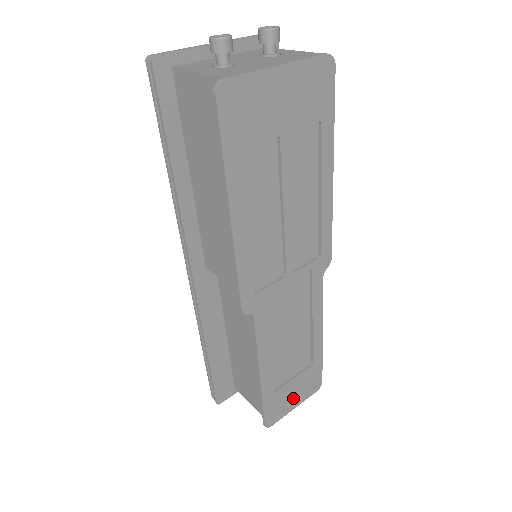
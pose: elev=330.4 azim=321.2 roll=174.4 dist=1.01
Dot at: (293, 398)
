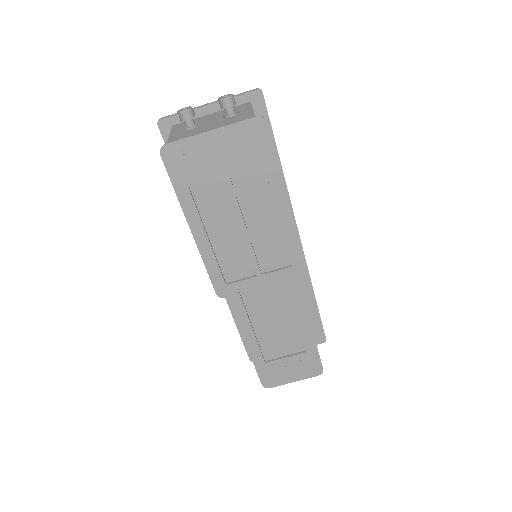
Dot at: (289, 373)
